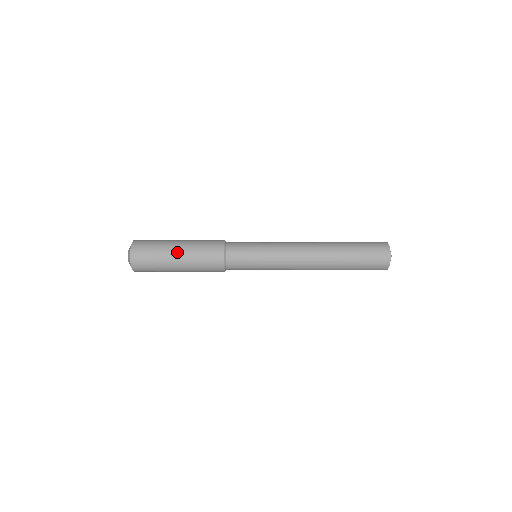
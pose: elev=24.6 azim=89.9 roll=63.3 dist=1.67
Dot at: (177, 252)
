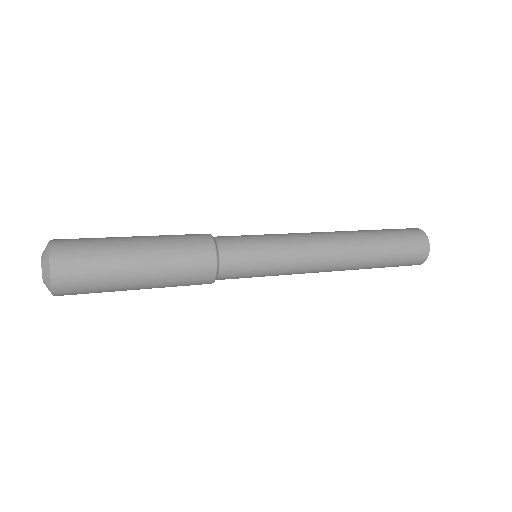
Dot at: (138, 289)
